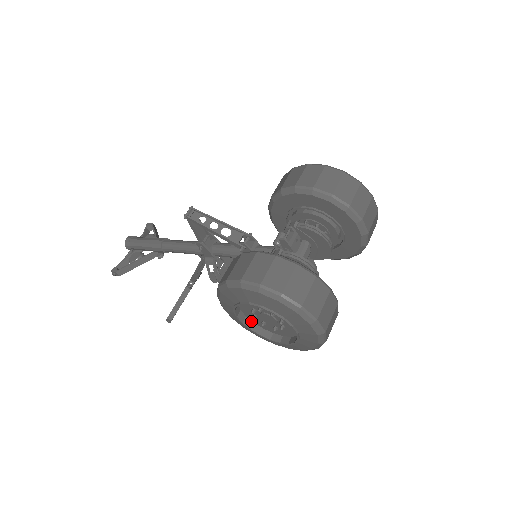
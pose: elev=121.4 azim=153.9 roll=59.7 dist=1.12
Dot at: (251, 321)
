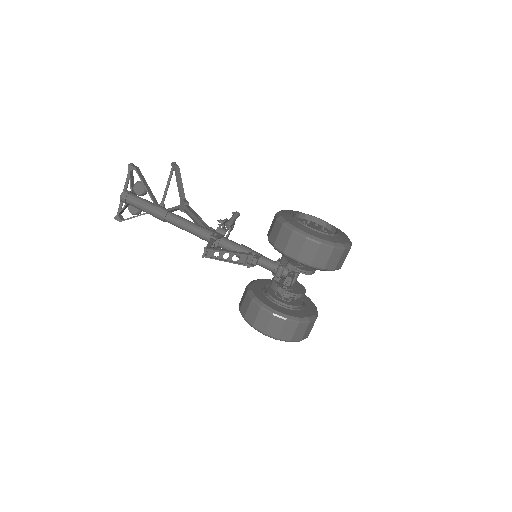
Dot at: occluded
